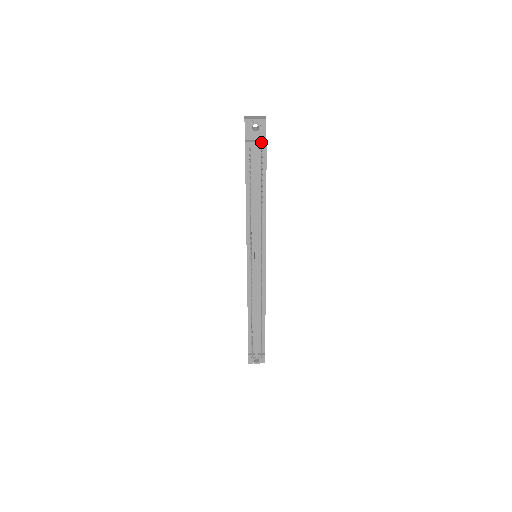
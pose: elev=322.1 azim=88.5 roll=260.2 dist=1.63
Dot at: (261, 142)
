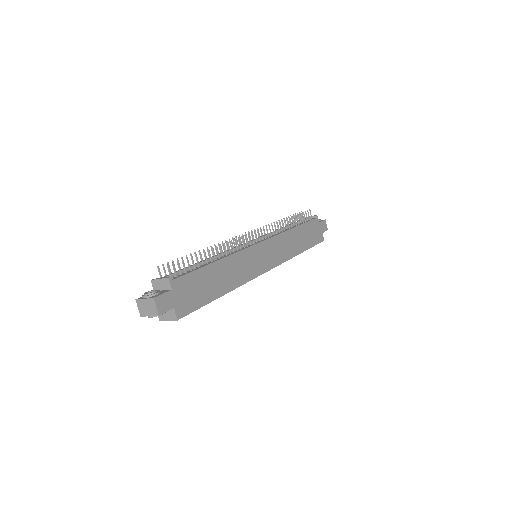
Dot at: (313, 216)
